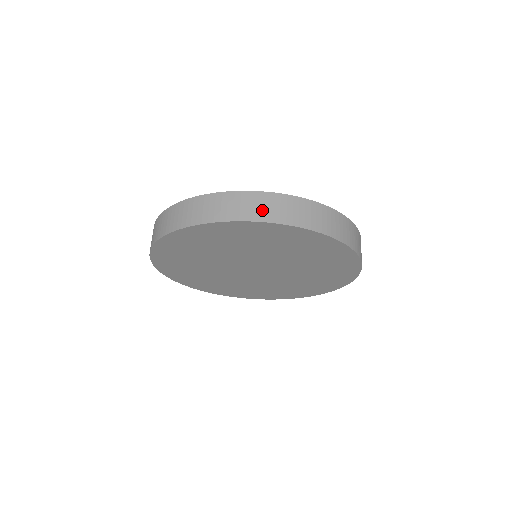
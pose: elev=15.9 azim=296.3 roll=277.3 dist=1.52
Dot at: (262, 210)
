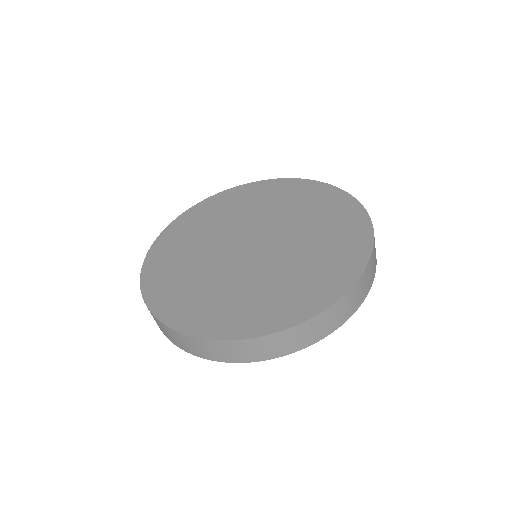
Dot at: (288, 345)
